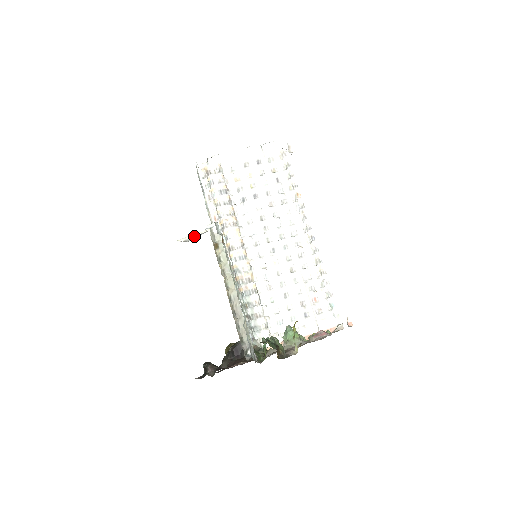
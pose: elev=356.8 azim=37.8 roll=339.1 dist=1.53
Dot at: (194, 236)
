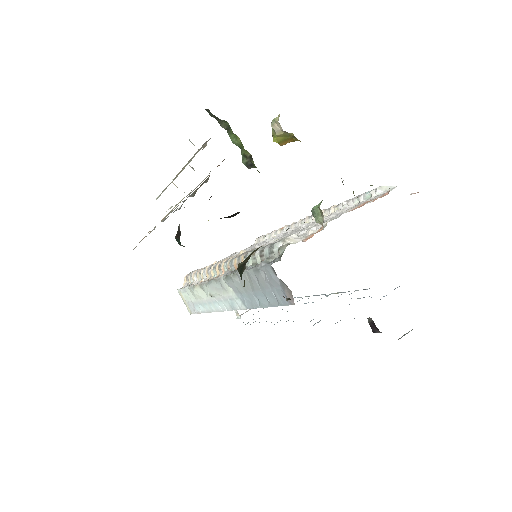
Dot at: occluded
